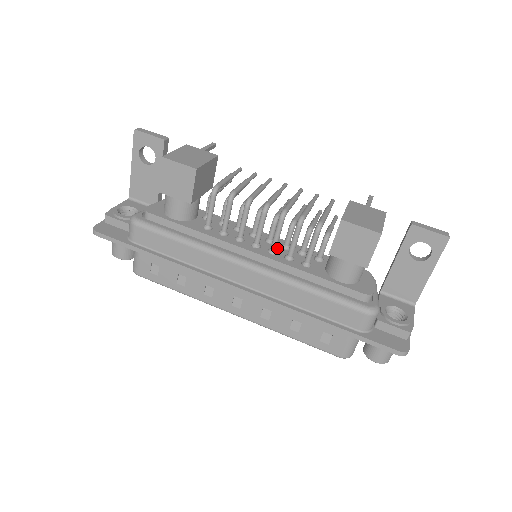
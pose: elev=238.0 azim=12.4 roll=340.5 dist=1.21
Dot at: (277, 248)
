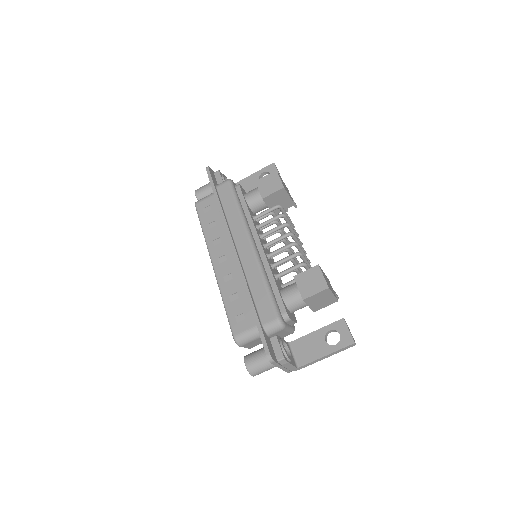
Dot at: (271, 260)
